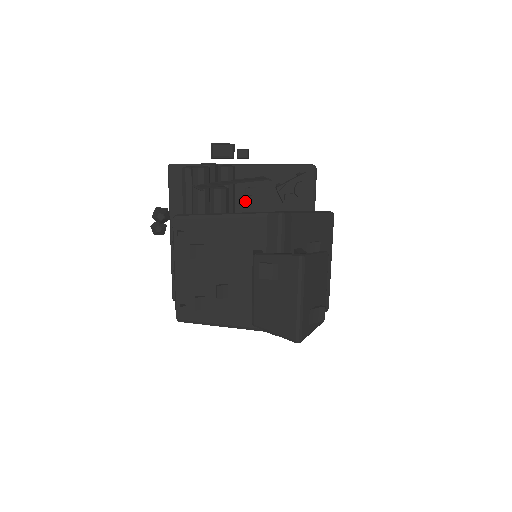
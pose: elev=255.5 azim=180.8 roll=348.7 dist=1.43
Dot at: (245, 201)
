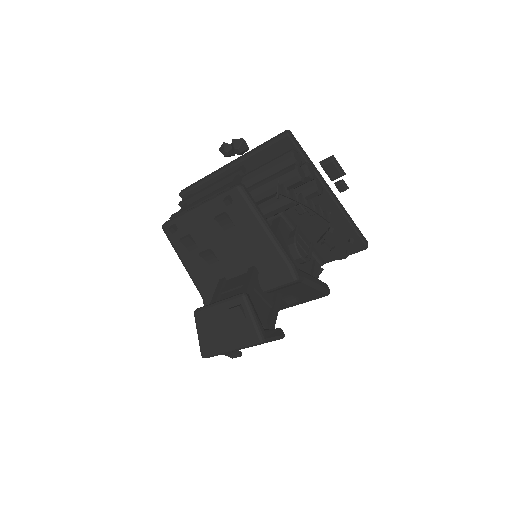
Dot at: (300, 210)
